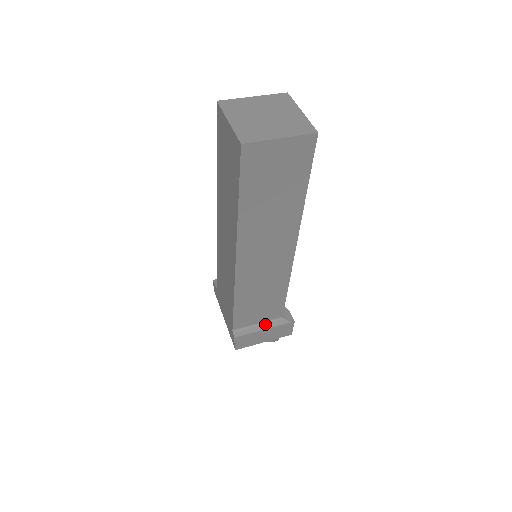
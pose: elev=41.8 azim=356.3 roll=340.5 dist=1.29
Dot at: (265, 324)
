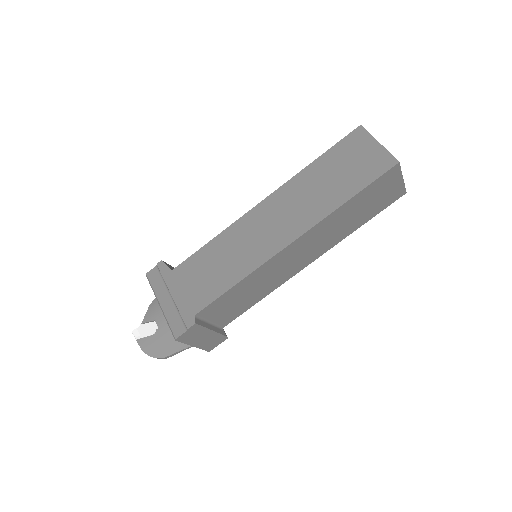
Dot at: (213, 326)
